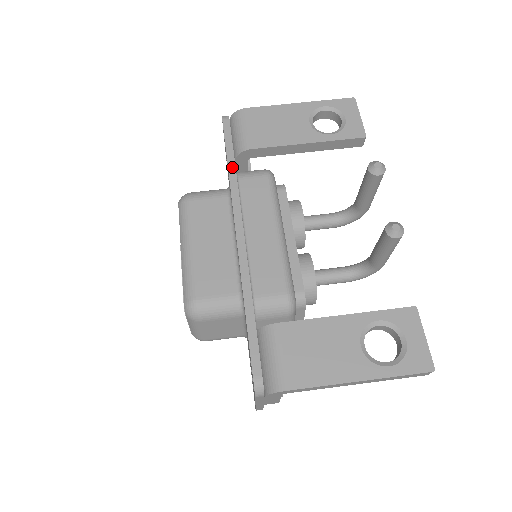
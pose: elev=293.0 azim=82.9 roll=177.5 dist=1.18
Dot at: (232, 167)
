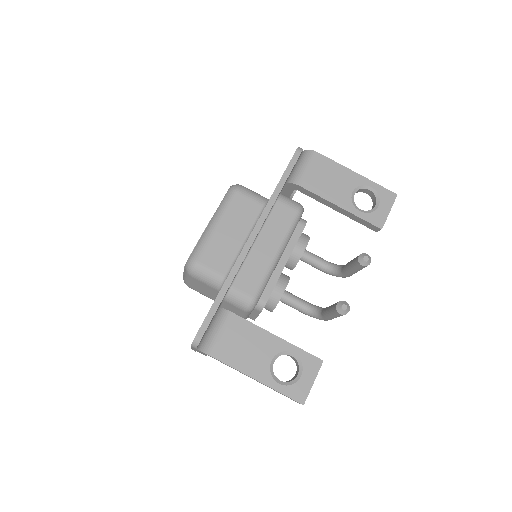
Dot at: (278, 190)
